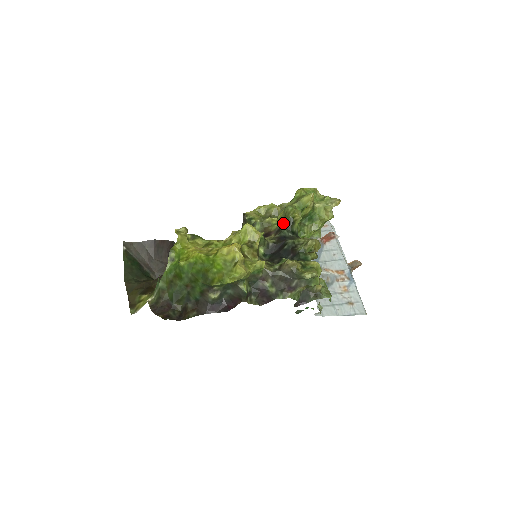
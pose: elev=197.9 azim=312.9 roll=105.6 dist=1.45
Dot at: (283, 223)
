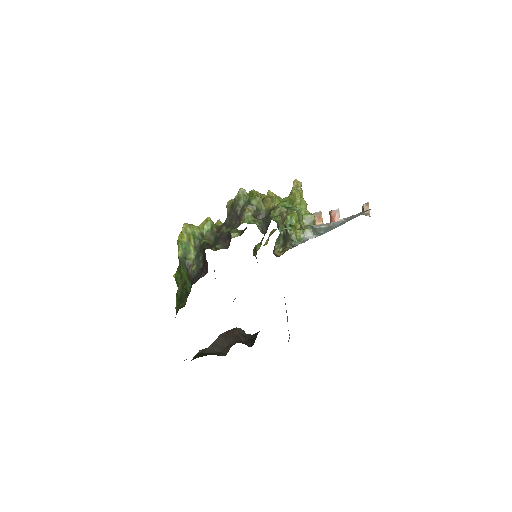
Dot at: occluded
